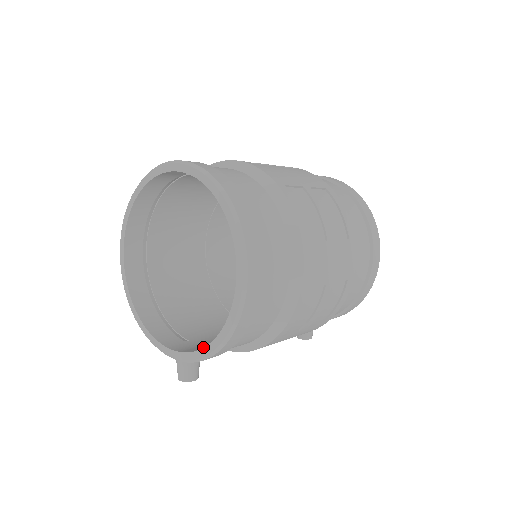
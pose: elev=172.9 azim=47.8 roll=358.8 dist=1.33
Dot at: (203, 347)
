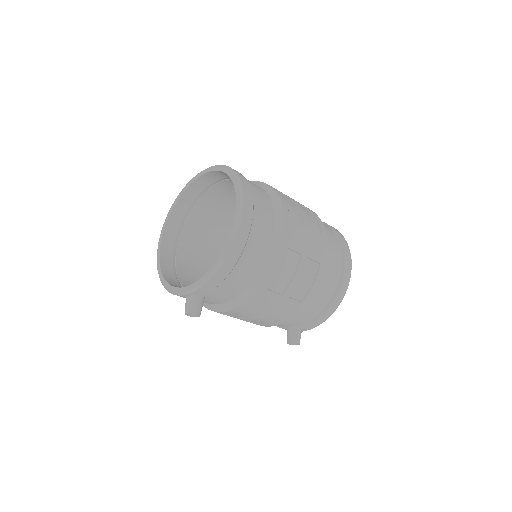
Dot at: occluded
